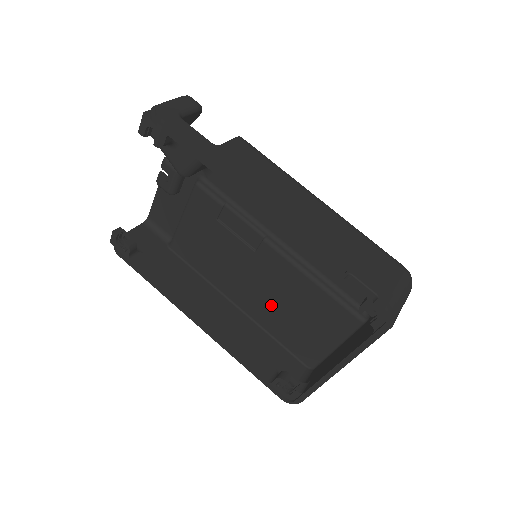
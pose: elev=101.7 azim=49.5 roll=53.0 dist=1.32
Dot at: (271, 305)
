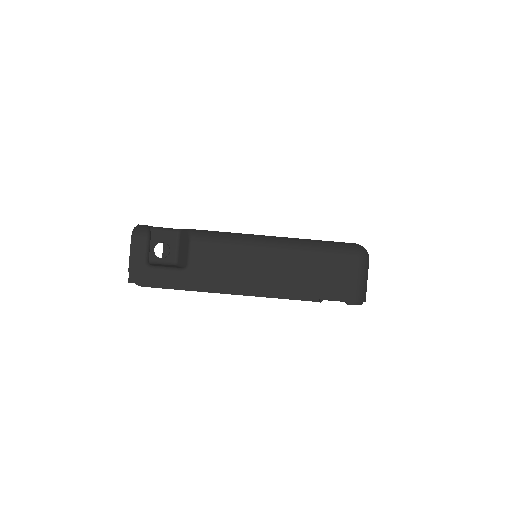
Dot at: occluded
